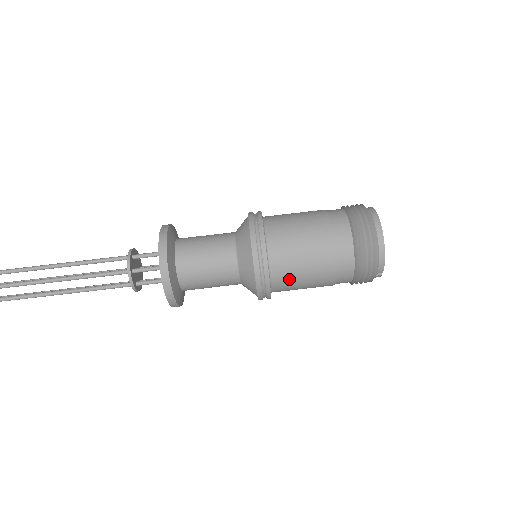
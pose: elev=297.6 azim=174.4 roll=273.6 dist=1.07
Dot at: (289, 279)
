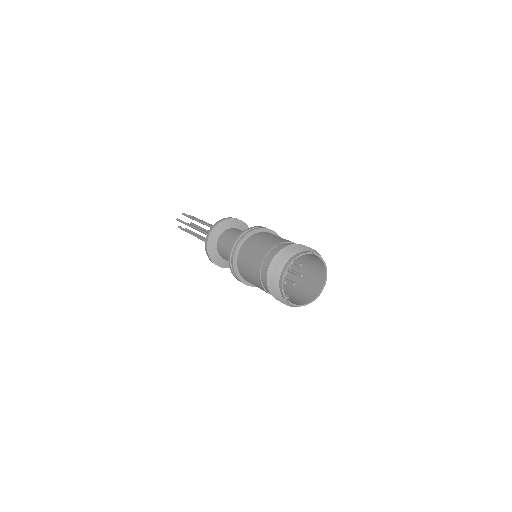
Dot at: (244, 273)
